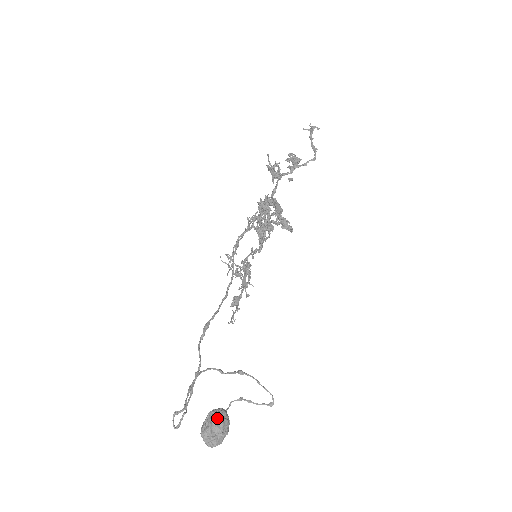
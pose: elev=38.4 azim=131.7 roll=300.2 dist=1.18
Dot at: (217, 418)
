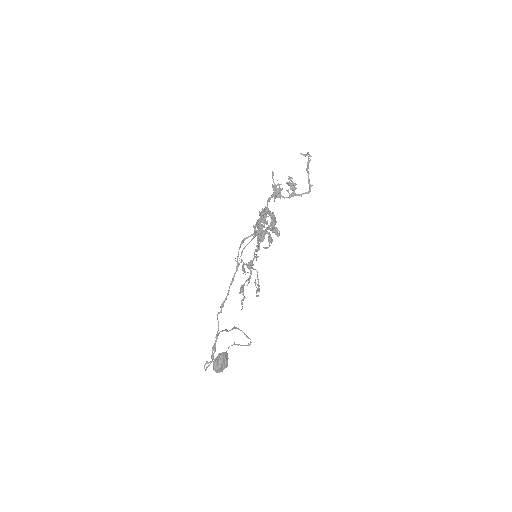
Dot at: (224, 359)
